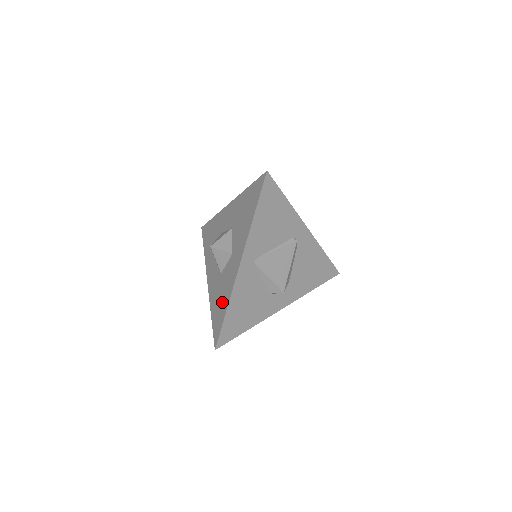
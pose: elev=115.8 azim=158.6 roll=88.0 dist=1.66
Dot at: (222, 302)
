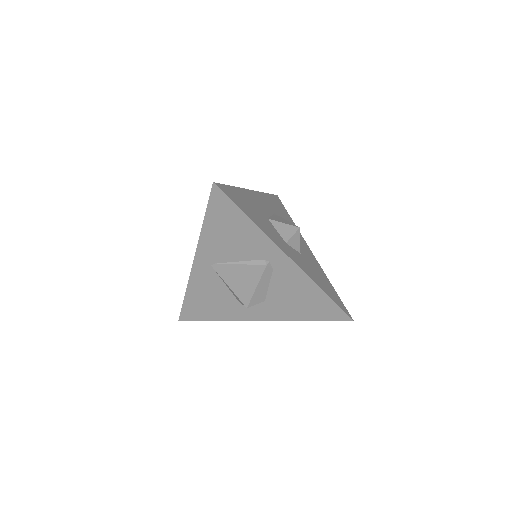
Dot at: occluded
